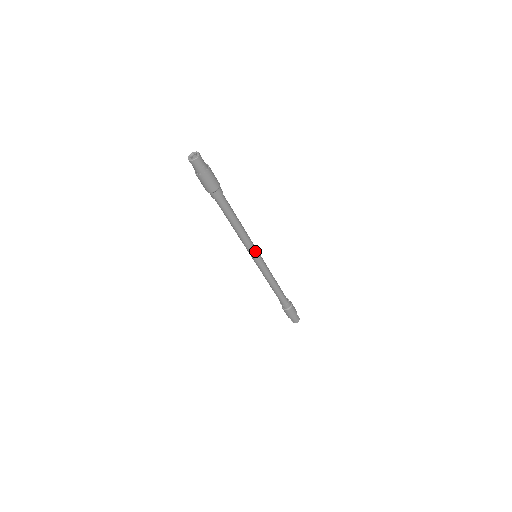
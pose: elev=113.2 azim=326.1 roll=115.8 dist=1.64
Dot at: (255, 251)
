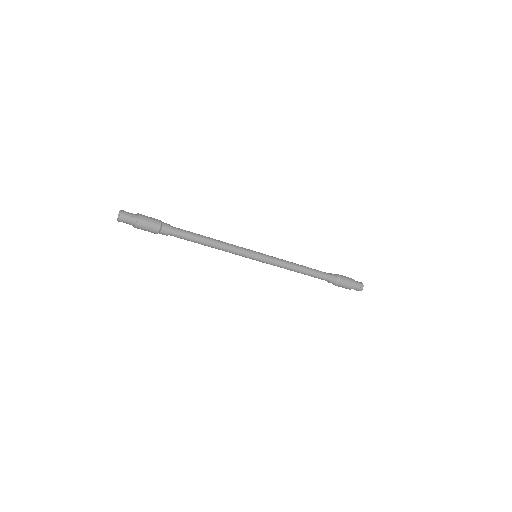
Dot at: (248, 250)
